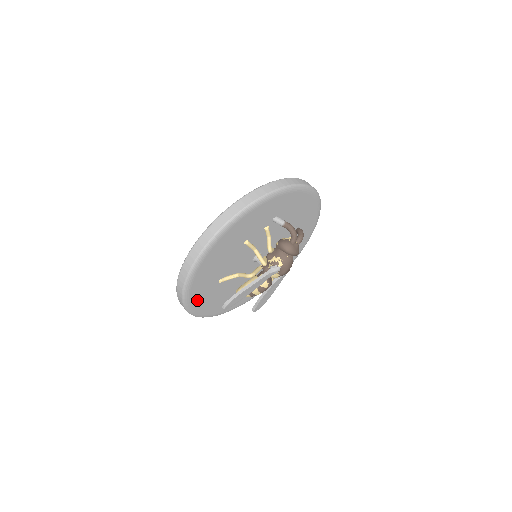
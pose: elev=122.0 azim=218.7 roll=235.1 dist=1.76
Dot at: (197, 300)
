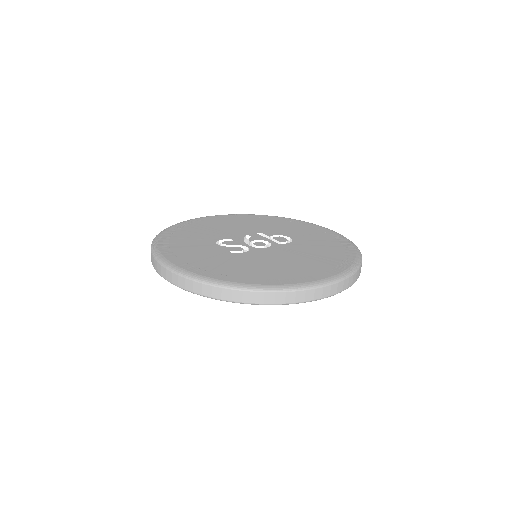
Dot at: occluded
